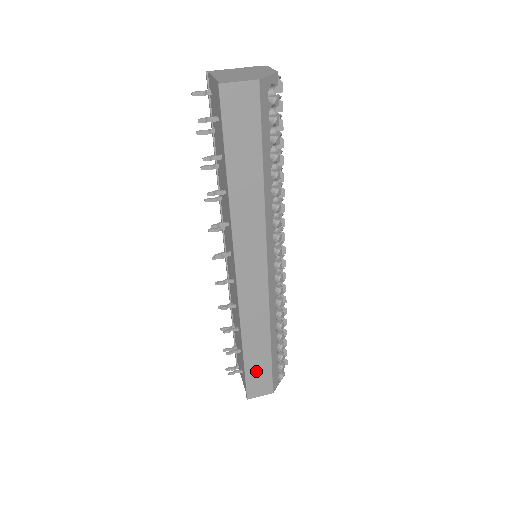
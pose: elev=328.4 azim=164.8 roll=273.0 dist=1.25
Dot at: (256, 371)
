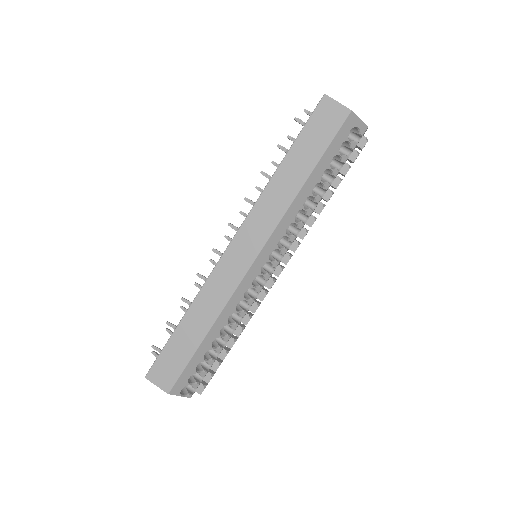
Dot at: (174, 353)
